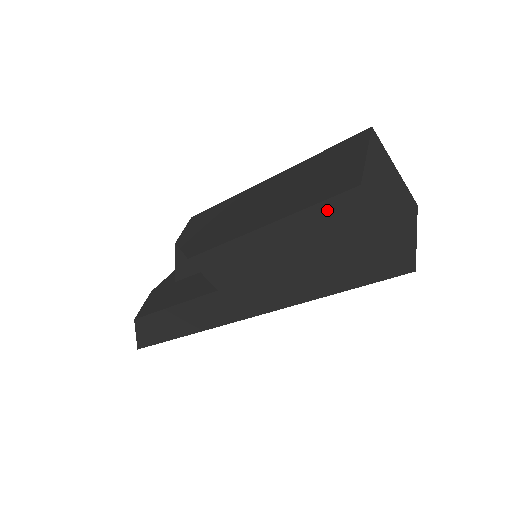
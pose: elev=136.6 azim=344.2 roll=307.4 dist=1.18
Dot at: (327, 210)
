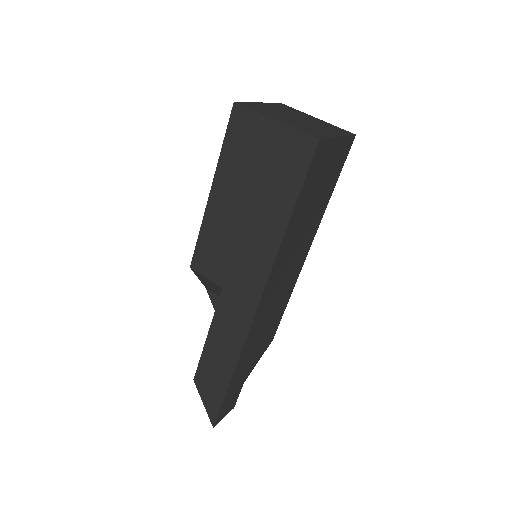
Dot at: (232, 140)
